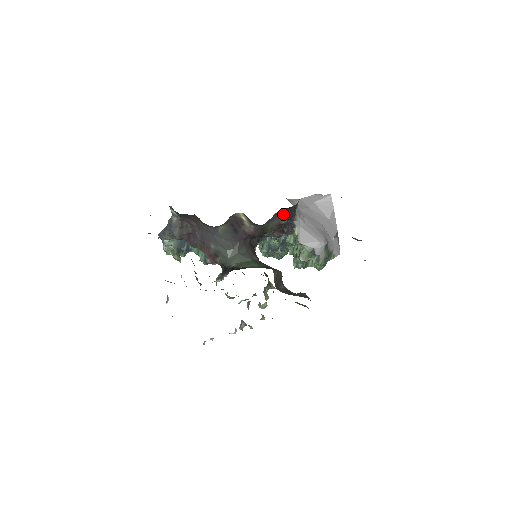
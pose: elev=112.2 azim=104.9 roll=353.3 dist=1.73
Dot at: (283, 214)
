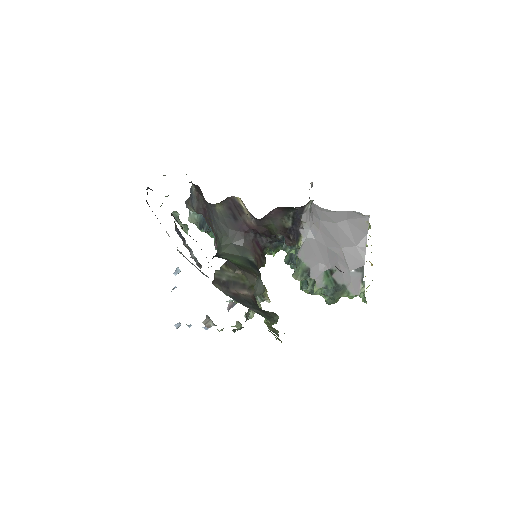
Dot at: (286, 215)
